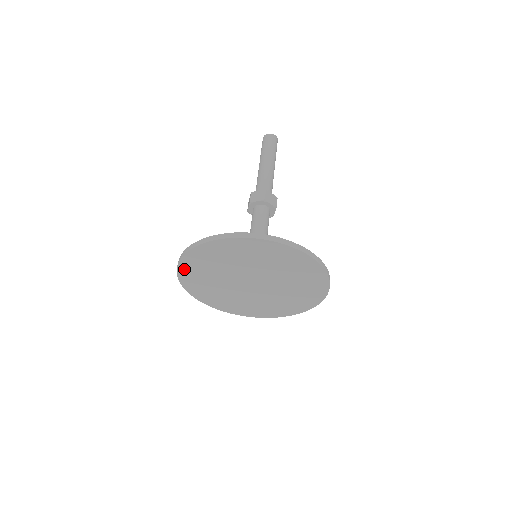
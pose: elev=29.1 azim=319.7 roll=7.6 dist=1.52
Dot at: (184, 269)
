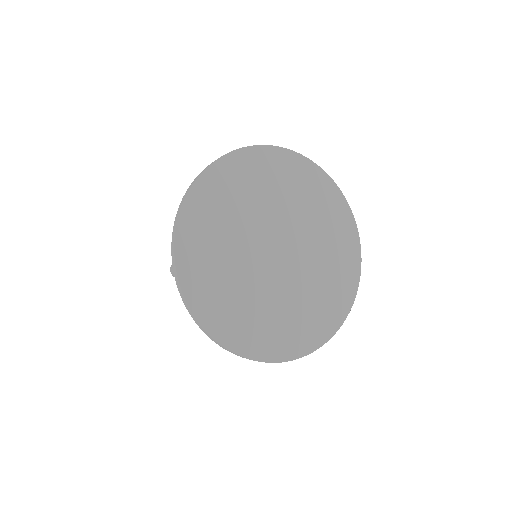
Dot at: (216, 327)
